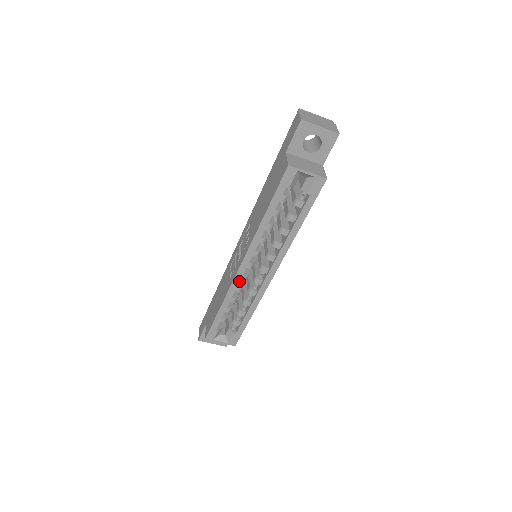
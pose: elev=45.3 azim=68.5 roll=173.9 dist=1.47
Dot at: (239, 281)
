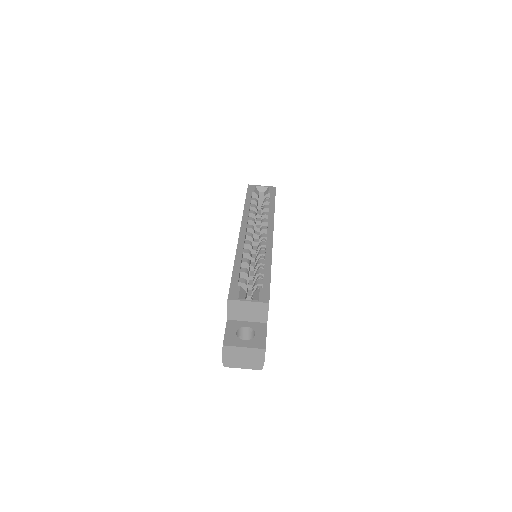
Dot at: (244, 241)
